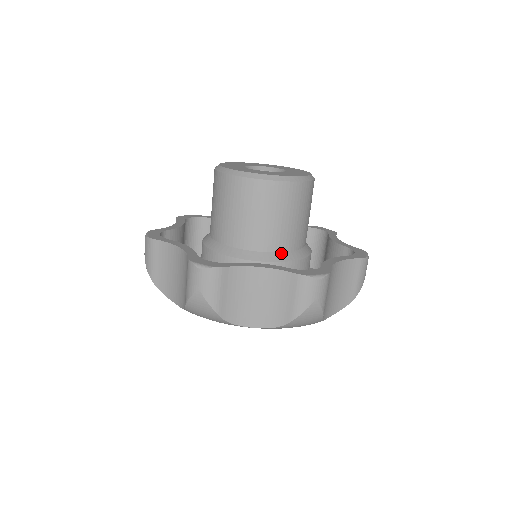
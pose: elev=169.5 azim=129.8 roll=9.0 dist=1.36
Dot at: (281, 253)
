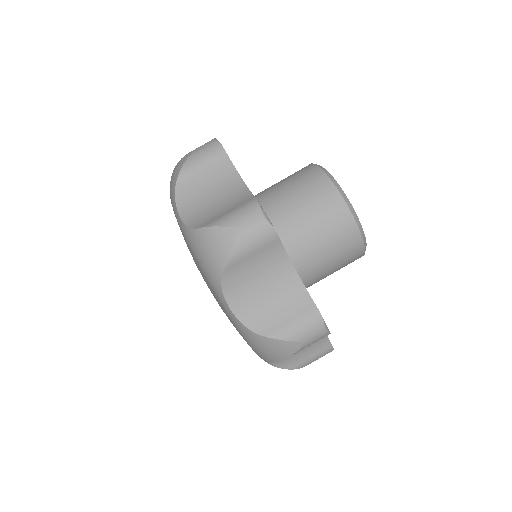
Dot at: occluded
